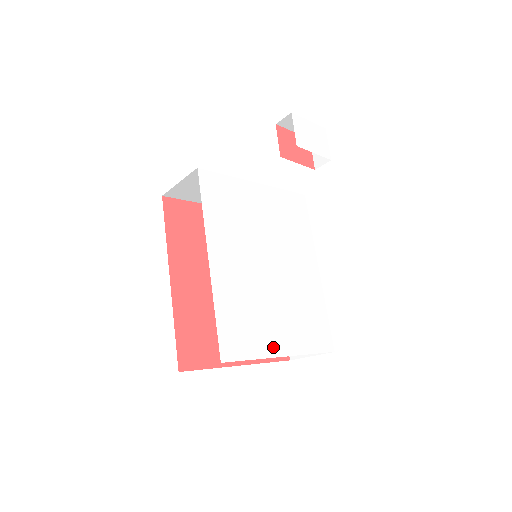
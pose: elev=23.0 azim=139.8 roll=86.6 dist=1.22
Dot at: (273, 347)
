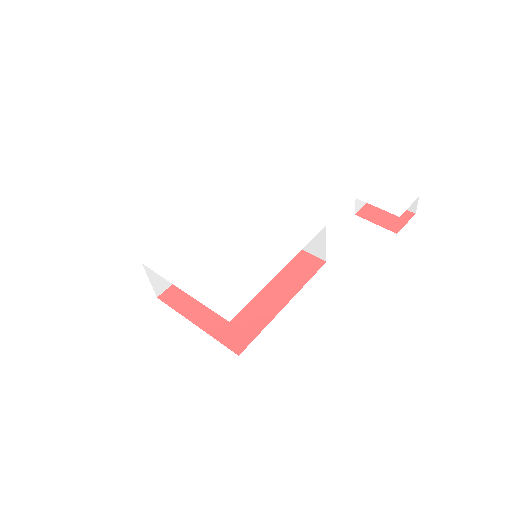
Dot at: (181, 280)
